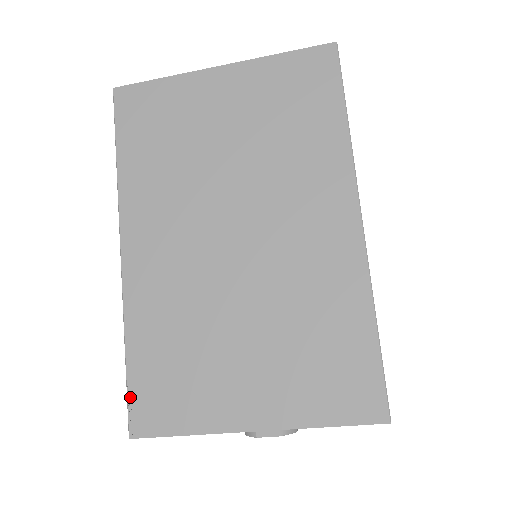
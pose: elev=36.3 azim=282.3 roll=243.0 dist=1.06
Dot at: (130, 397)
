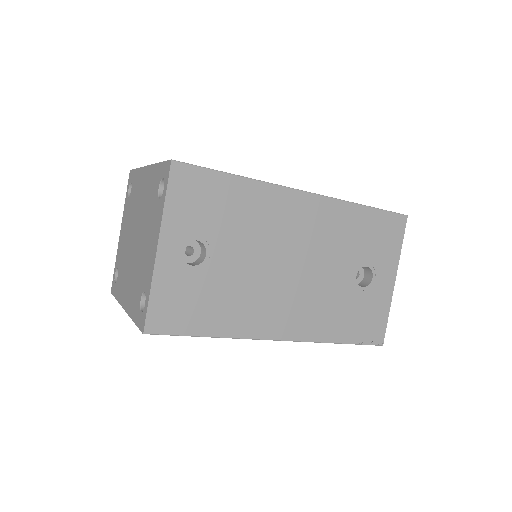
Dot at: occluded
